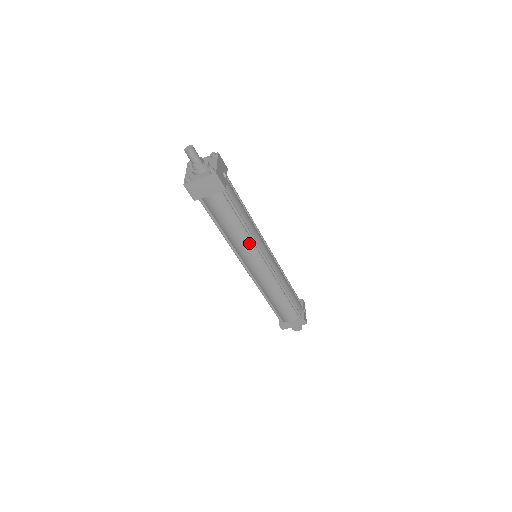
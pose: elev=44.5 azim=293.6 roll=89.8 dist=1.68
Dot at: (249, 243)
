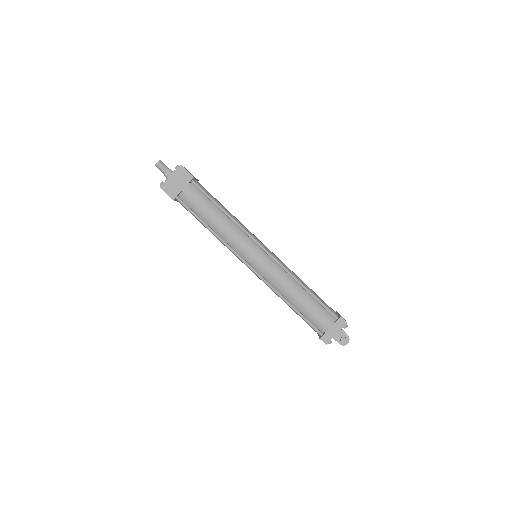
Dot at: (238, 231)
